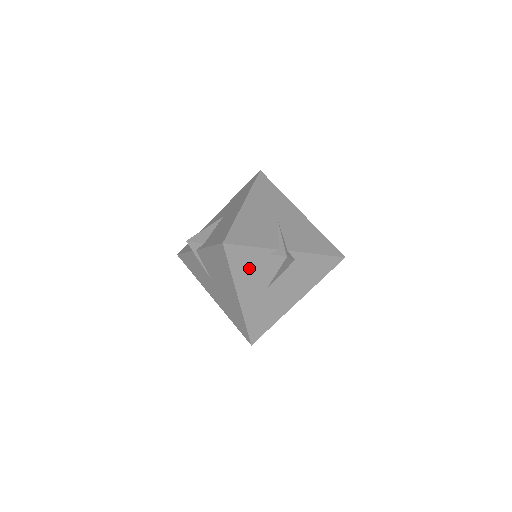
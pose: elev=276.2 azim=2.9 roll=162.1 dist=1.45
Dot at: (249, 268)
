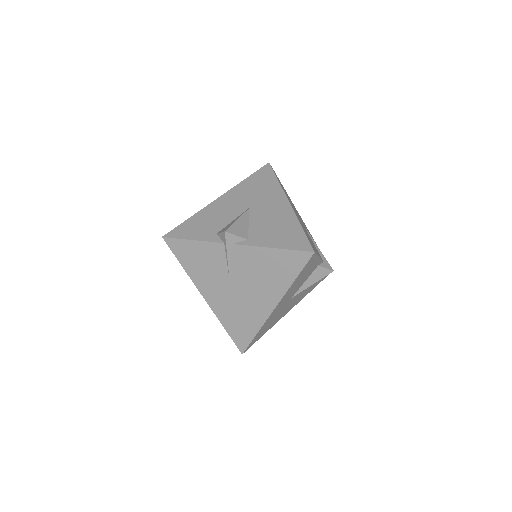
Dot at: (302, 278)
